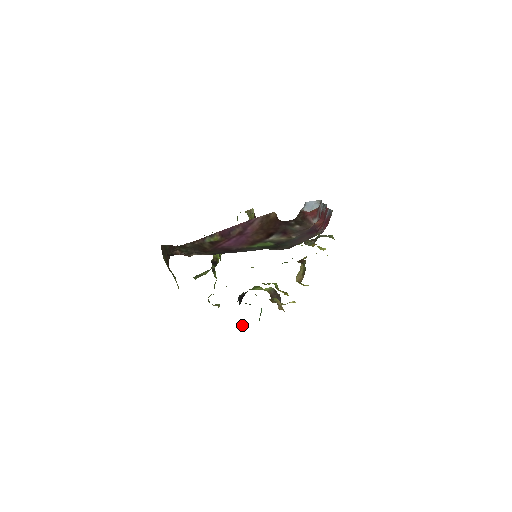
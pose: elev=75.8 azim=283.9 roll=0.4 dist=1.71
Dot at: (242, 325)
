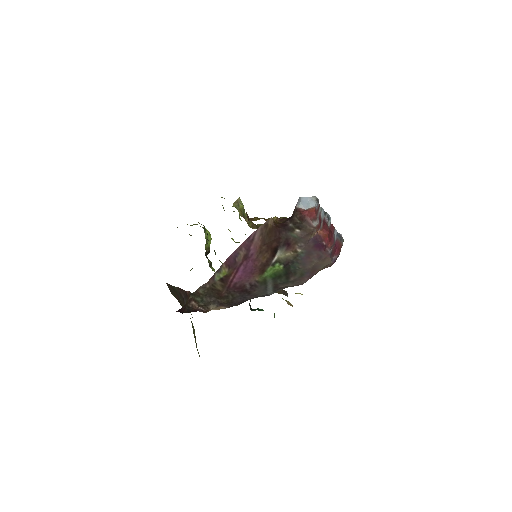
Dot at: occluded
